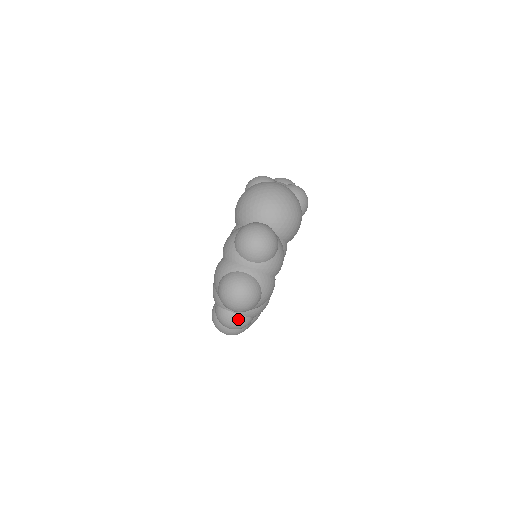
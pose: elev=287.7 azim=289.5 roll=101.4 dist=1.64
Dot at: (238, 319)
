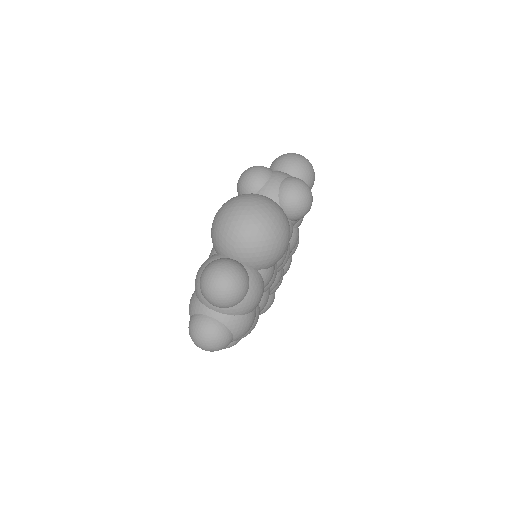
Dot at: occluded
